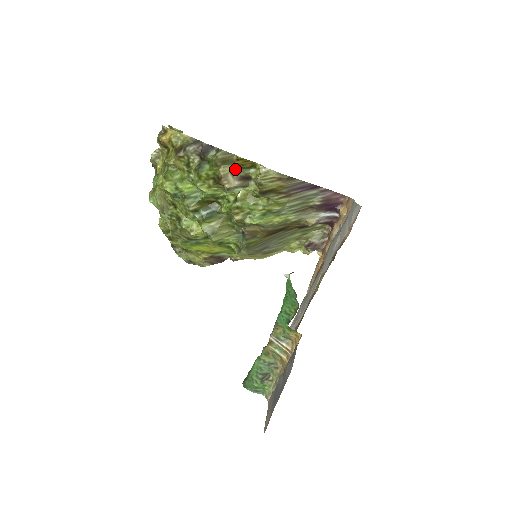
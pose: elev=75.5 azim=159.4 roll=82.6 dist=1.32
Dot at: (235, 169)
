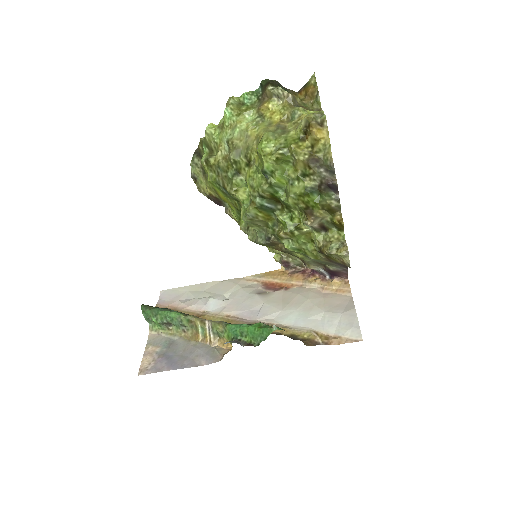
Dot at: (328, 218)
